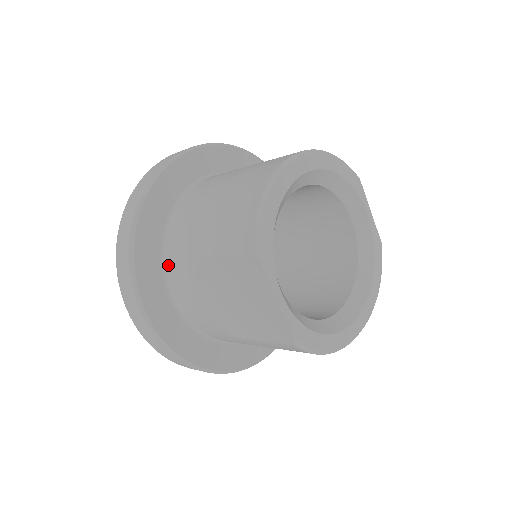
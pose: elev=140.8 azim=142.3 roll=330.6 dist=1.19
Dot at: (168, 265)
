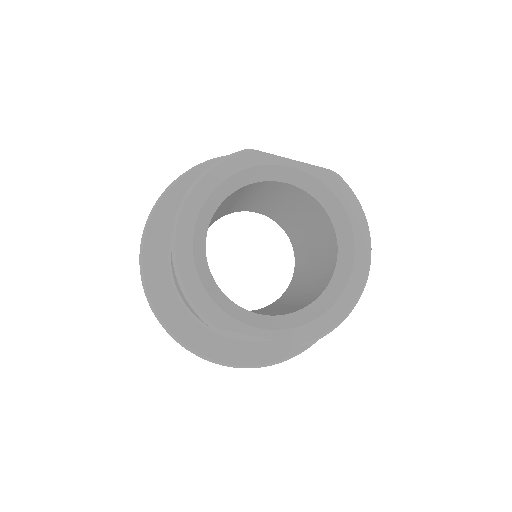
Dot at: (203, 323)
